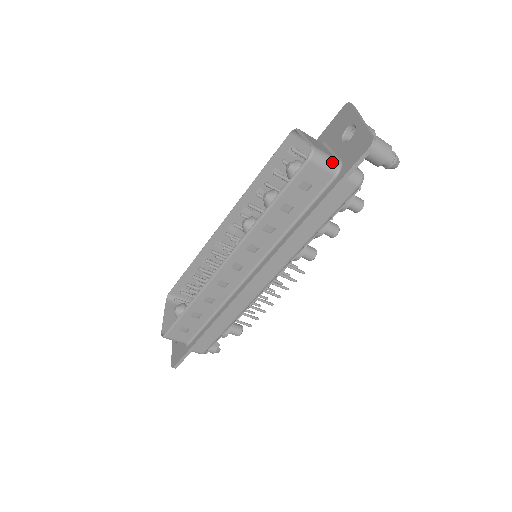
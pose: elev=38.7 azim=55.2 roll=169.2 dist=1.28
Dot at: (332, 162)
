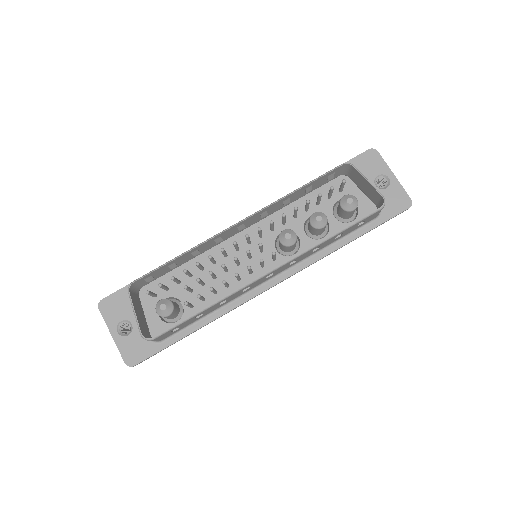
Dot at: occluded
